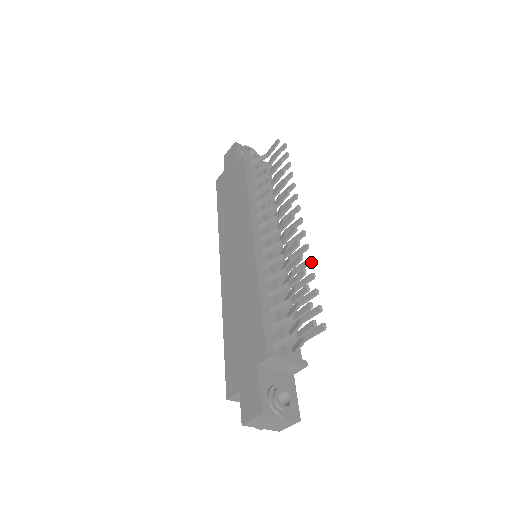
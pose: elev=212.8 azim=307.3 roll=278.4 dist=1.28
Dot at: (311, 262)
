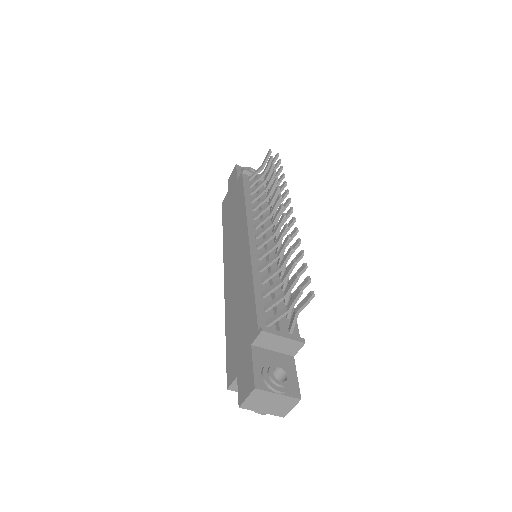
Dot at: (300, 242)
